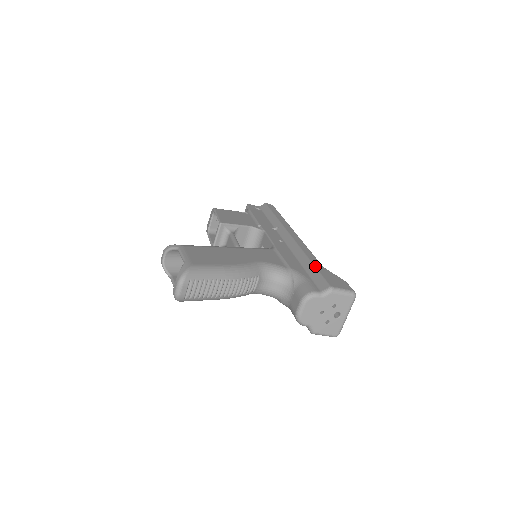
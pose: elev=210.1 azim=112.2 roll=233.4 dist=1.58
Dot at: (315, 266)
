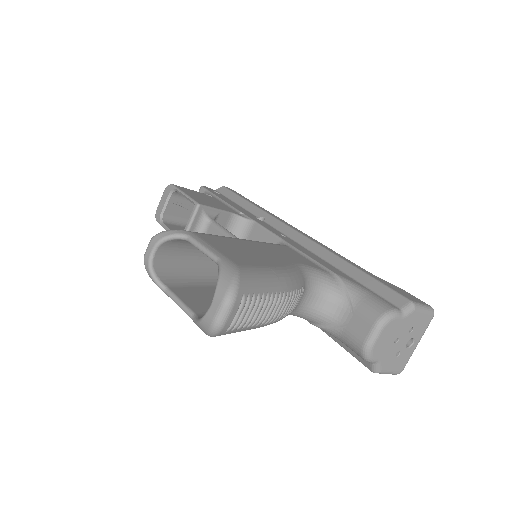
Dot at: (363, 271)
